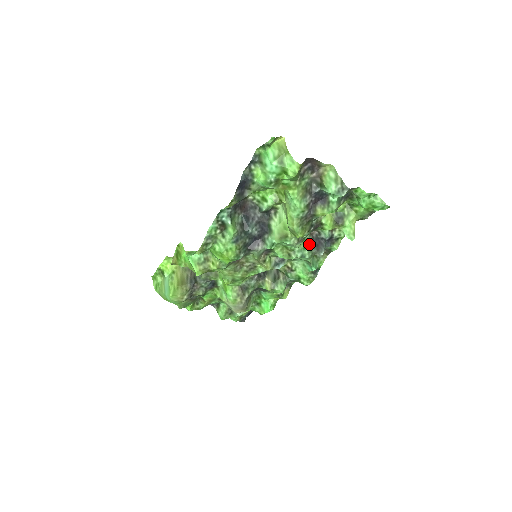
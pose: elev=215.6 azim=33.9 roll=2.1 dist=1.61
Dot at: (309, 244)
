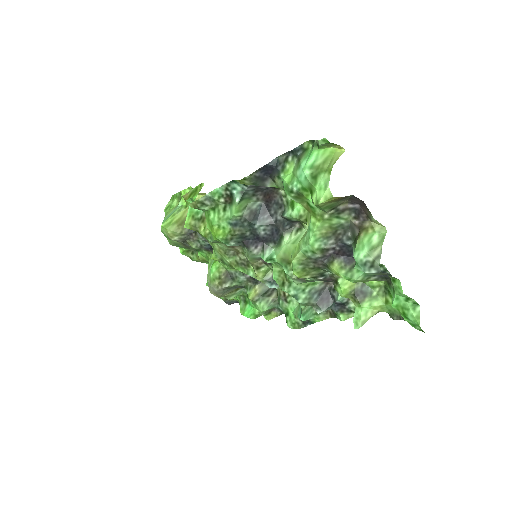
Dot at: (314, 290)
